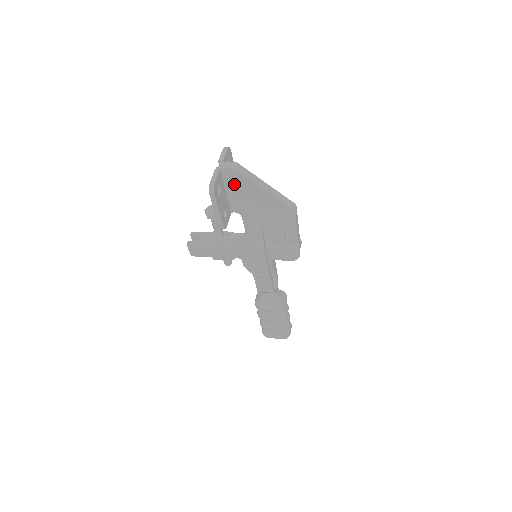
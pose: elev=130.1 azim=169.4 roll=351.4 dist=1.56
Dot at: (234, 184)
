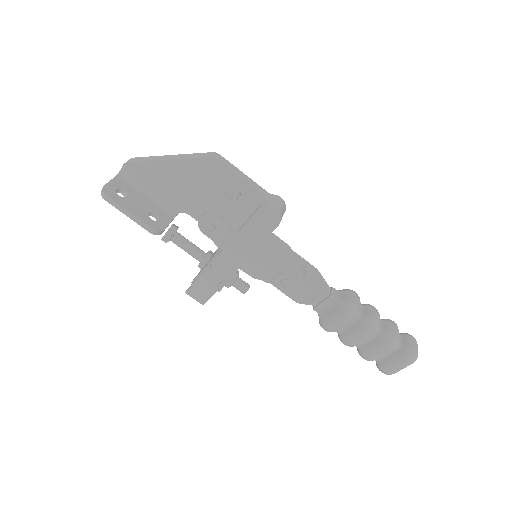
Dot at: (143, 181)
